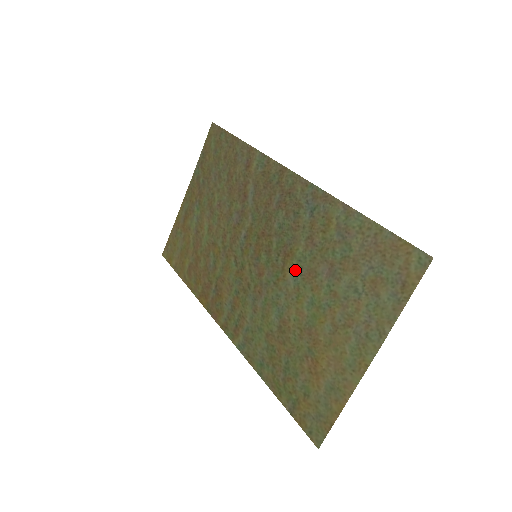
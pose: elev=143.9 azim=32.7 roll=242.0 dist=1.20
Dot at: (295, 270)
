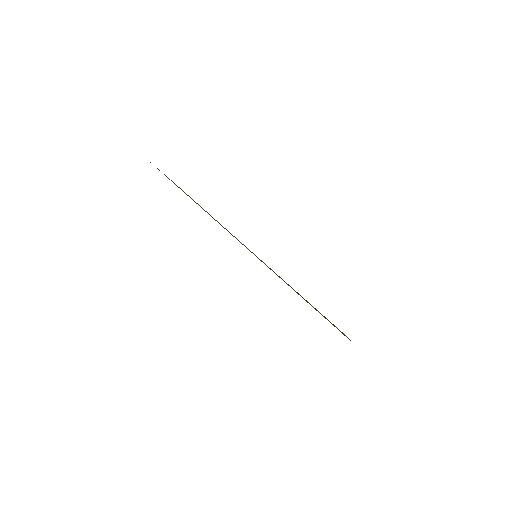
Dot at: occluded
